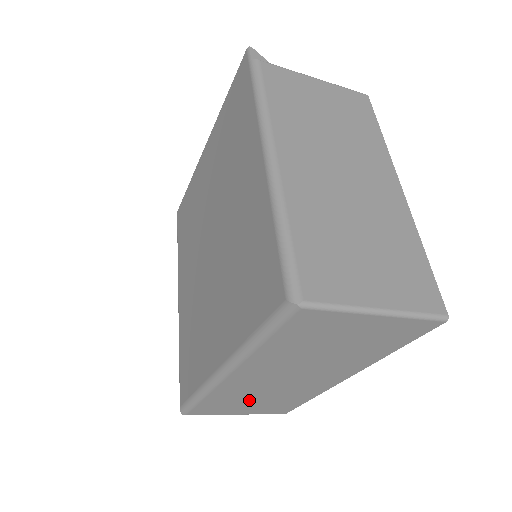
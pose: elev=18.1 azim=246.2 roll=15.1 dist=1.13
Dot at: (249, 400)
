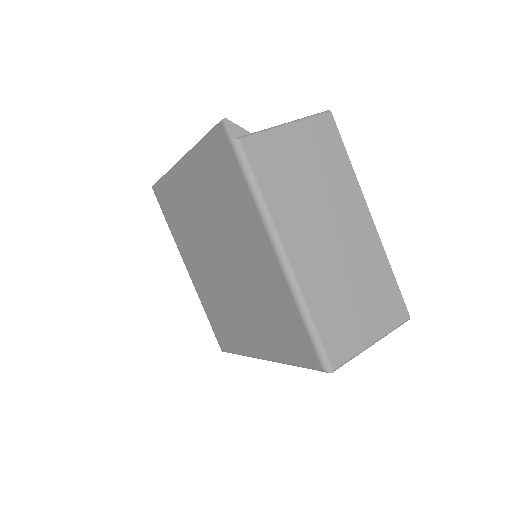
Dot at: occluded
